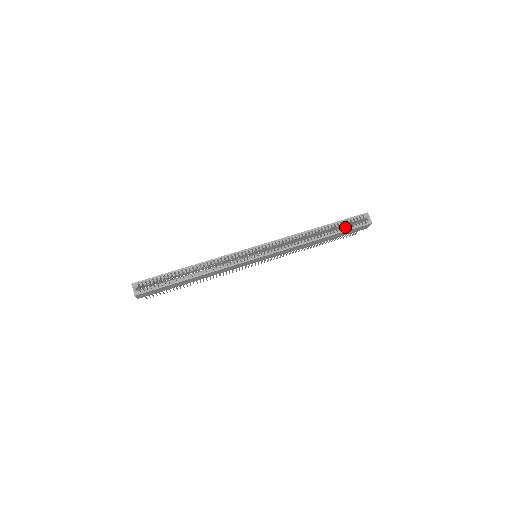
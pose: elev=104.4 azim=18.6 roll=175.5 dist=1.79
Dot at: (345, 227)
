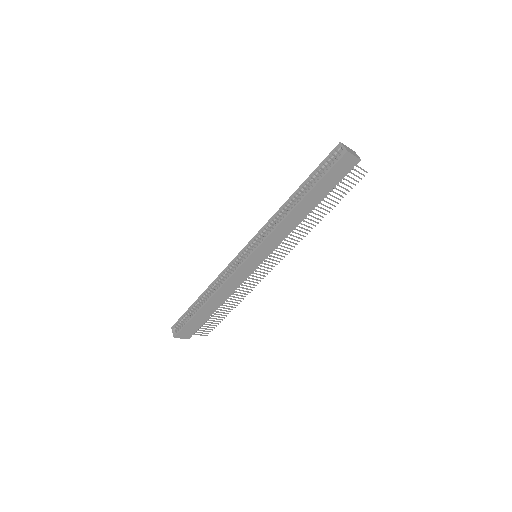
Dot at: (319, 176)
